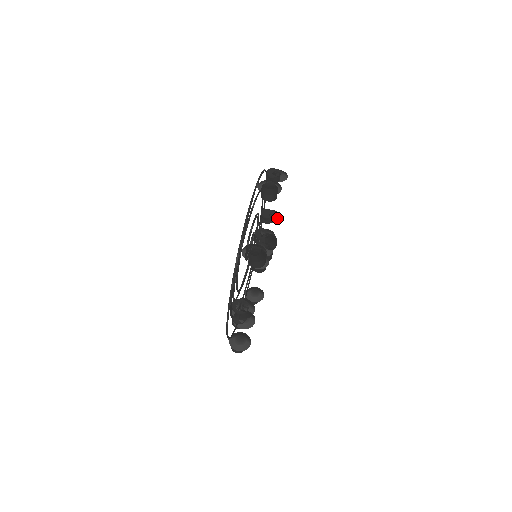
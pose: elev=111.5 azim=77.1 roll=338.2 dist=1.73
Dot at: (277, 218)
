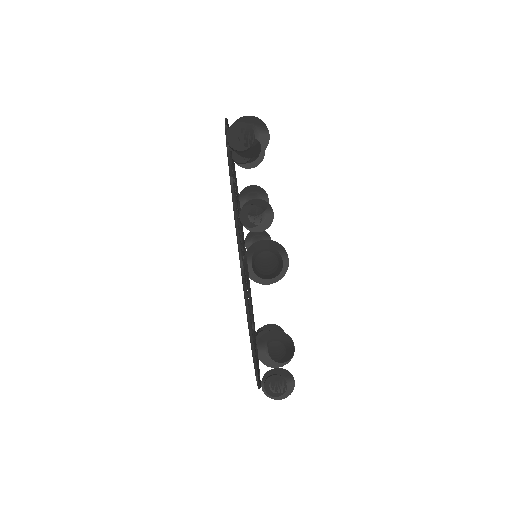
Dot at: (260, 155)
